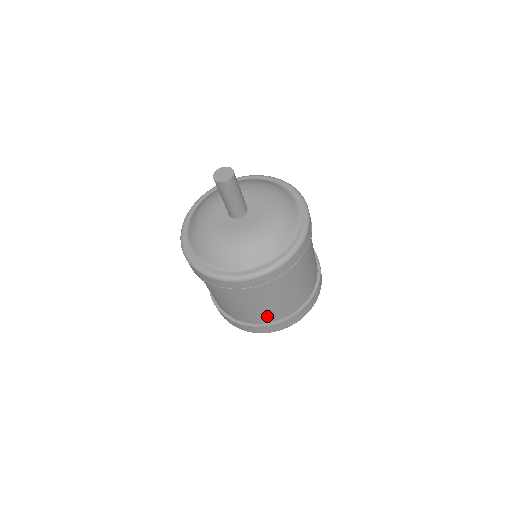
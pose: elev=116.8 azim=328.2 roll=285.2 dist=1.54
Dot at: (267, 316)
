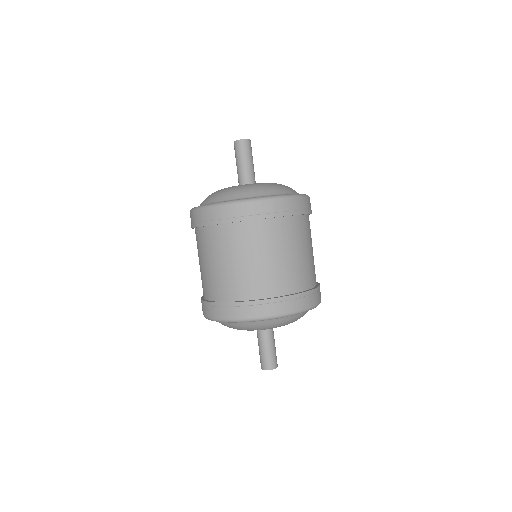
Dot at: (295, 278)
